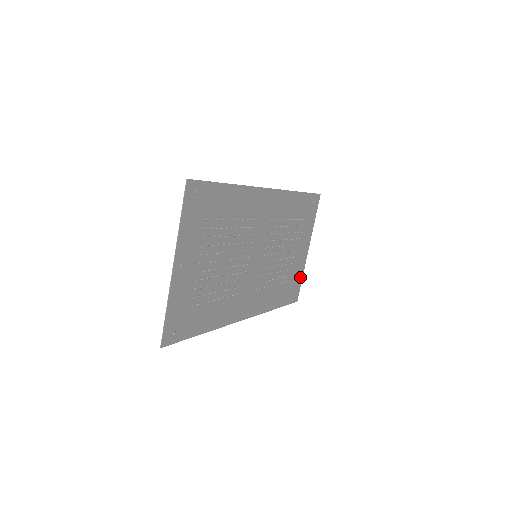
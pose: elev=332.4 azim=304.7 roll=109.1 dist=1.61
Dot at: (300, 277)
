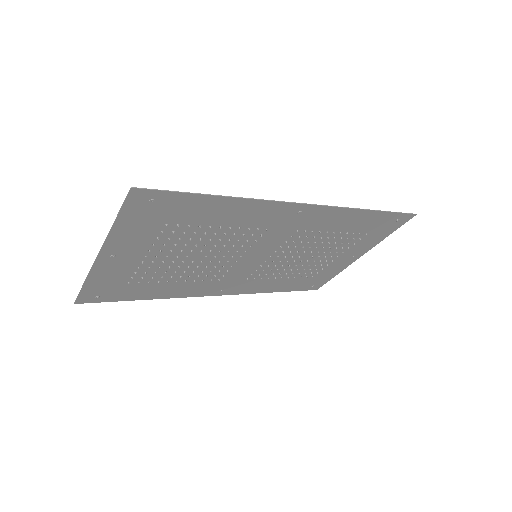
Dot at: (333, 274)
